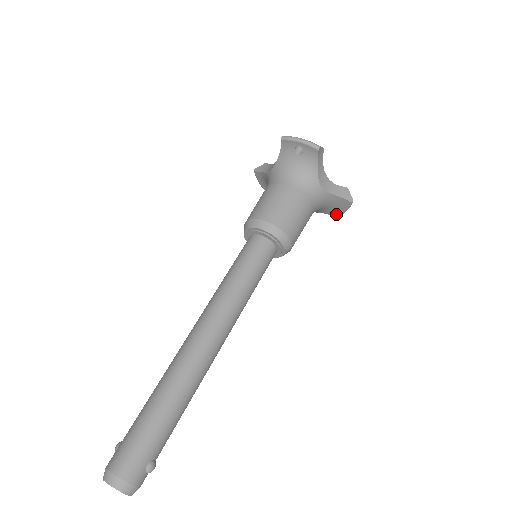
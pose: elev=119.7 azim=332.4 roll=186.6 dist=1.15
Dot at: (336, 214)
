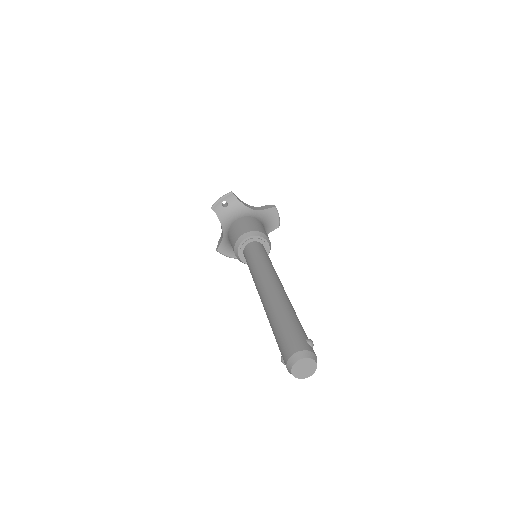
Dot at: (277, 225)
